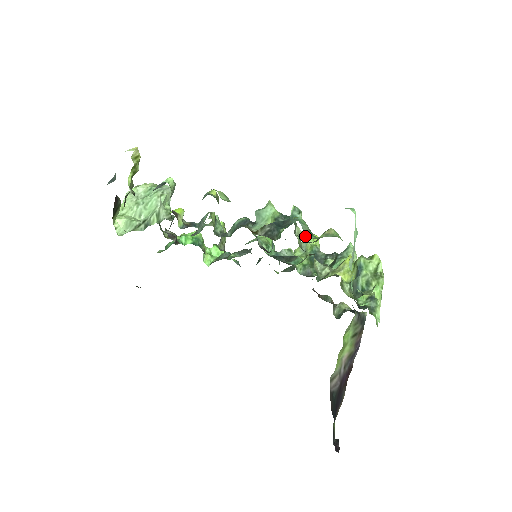
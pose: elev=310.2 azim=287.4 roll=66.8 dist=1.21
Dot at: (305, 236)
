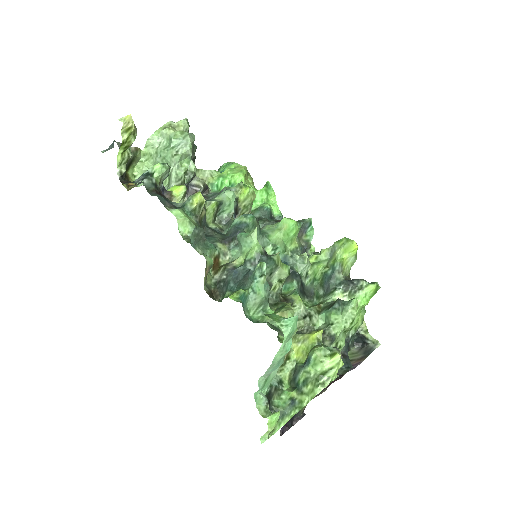
Dot at: (340, 239)
